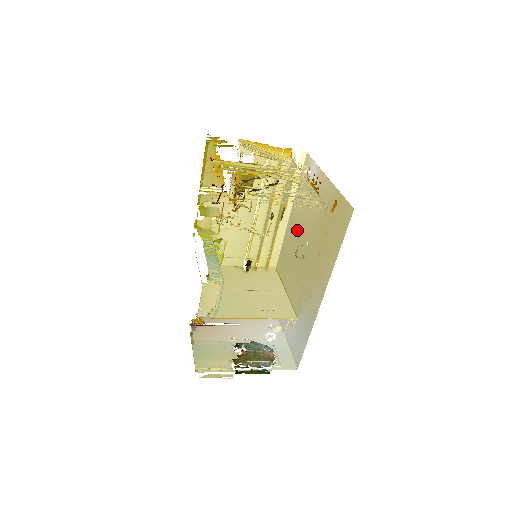
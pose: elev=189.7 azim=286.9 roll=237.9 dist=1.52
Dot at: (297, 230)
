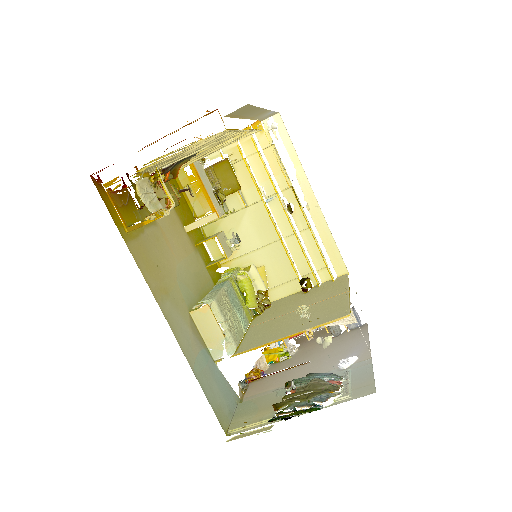
Dot at: occluded
